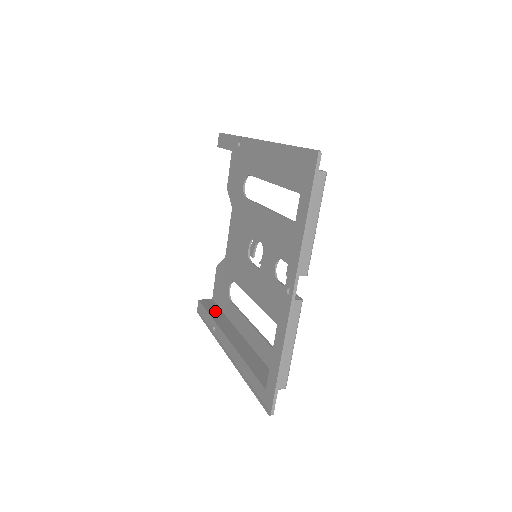
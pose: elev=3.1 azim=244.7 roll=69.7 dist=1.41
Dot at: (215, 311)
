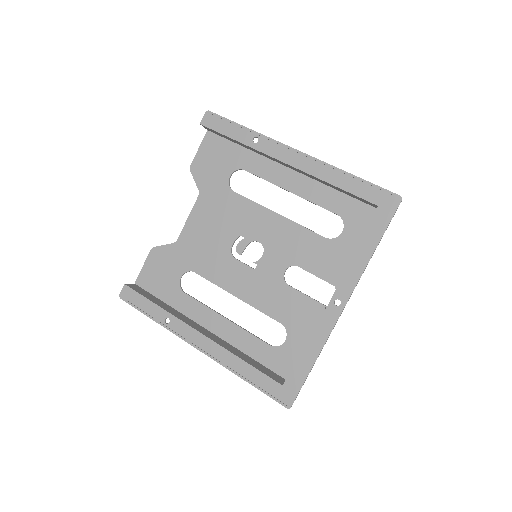
Dot at: (156, 300)
